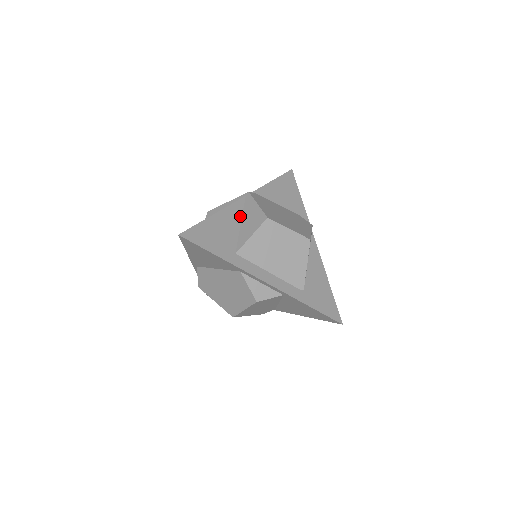
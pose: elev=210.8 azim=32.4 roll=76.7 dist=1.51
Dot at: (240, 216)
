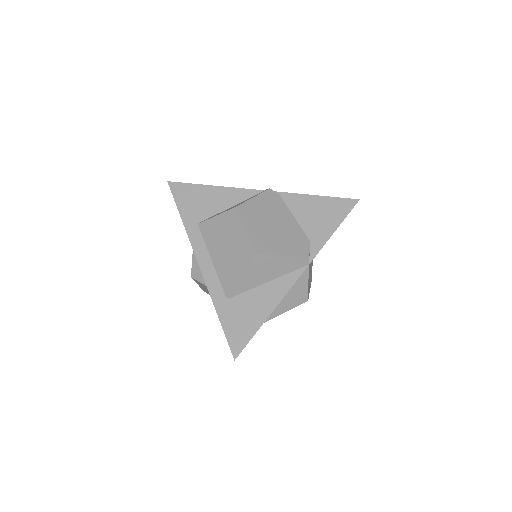
Dot at: (238, 201)
